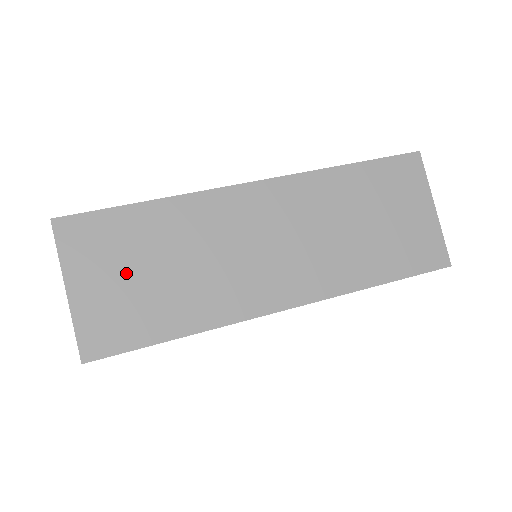
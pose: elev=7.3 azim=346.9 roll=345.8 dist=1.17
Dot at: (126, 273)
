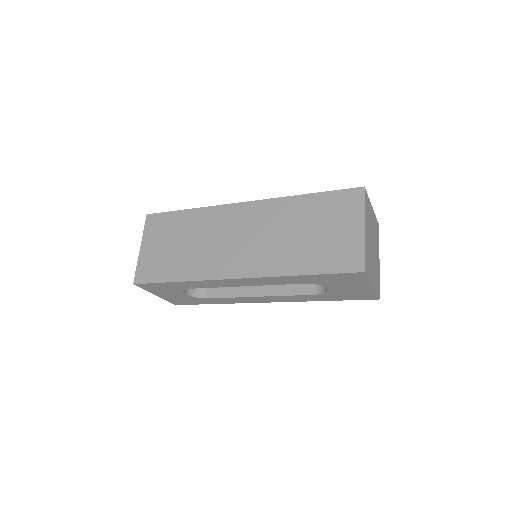
Dot at: (166, 244)
